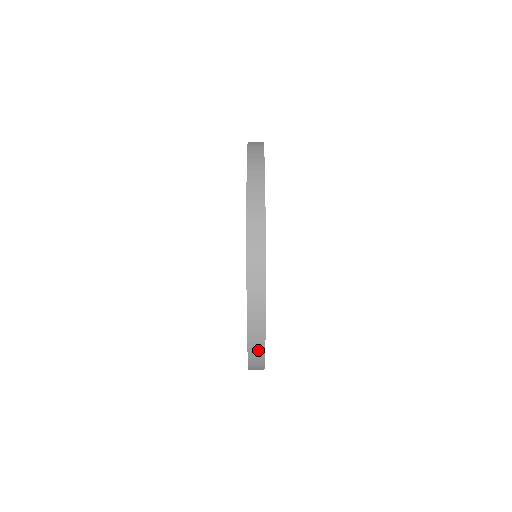
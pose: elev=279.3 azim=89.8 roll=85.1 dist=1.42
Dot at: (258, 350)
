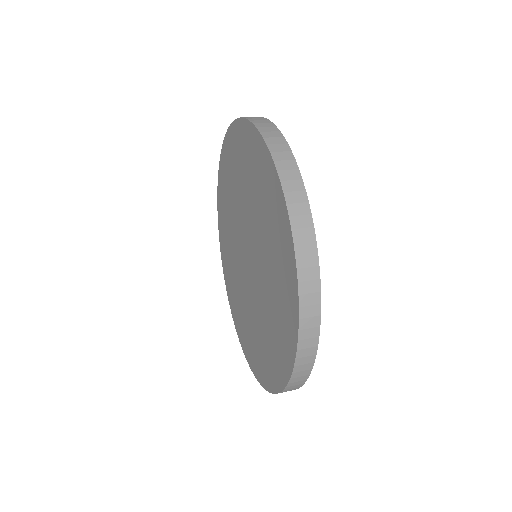
Dot at: (288, 164)
